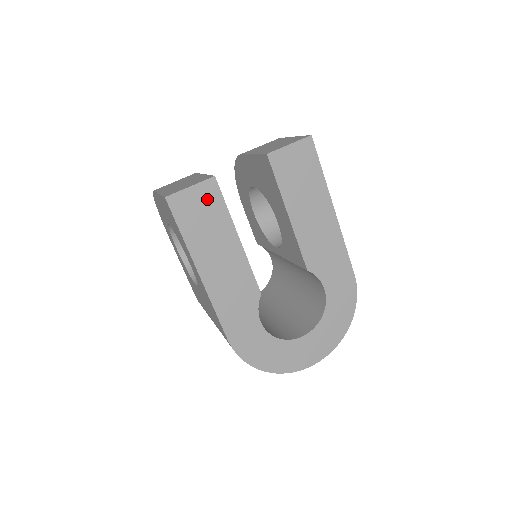
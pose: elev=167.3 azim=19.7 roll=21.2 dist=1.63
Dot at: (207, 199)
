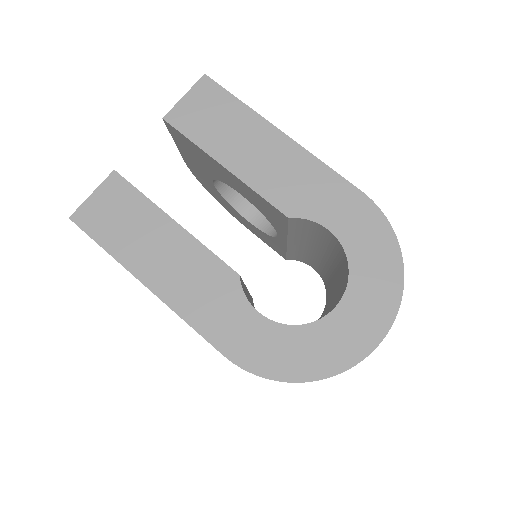
Dot at: (116, 197)
